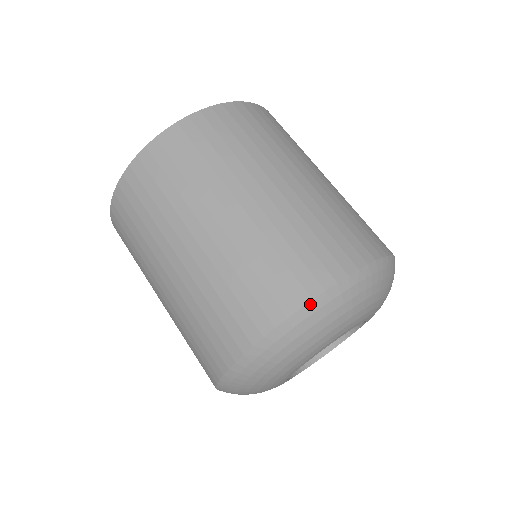
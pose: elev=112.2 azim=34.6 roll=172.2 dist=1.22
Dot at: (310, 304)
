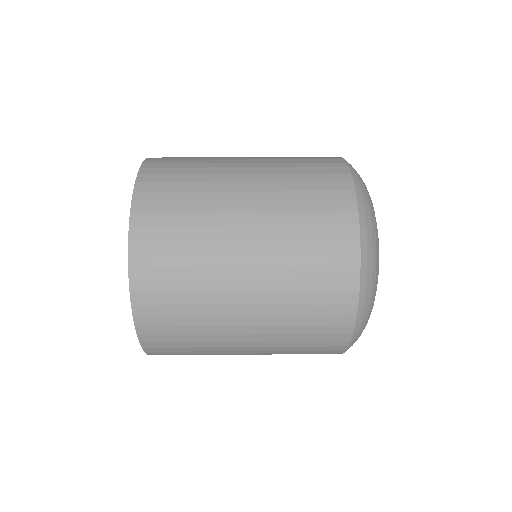
Dot at: (349, 165)
